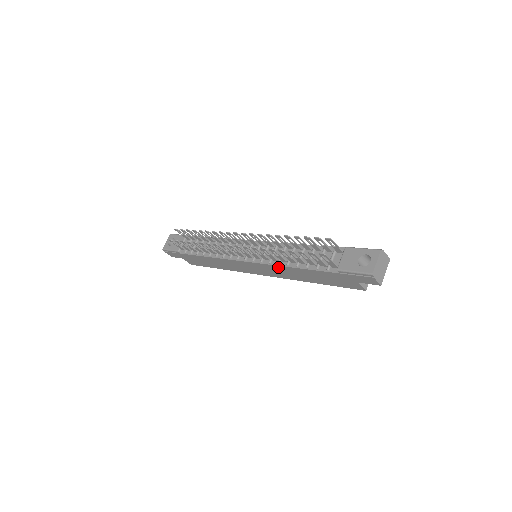
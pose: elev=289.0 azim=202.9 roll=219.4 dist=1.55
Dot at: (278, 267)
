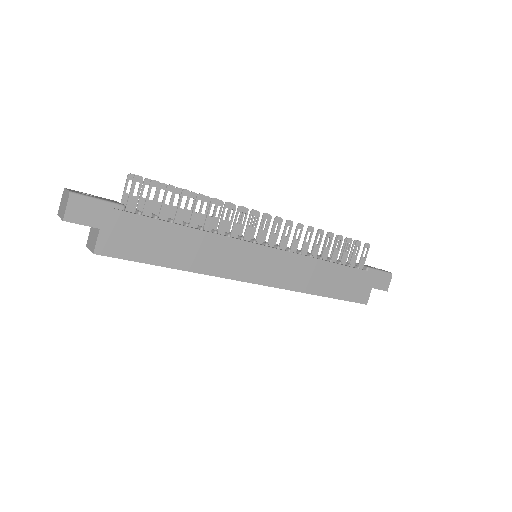
Dot at: (308, 261)
